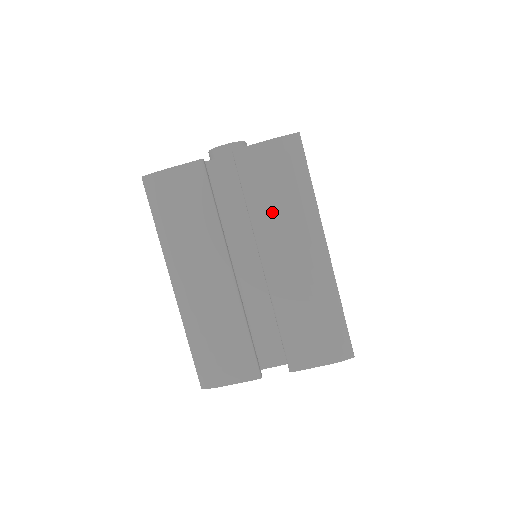
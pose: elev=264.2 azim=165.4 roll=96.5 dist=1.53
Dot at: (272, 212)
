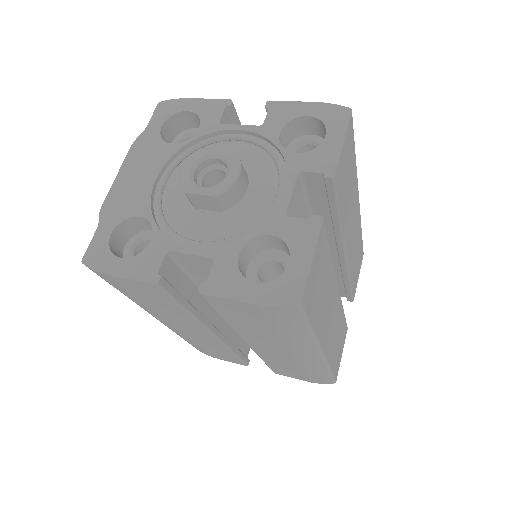
Dot at: (257, 332)
